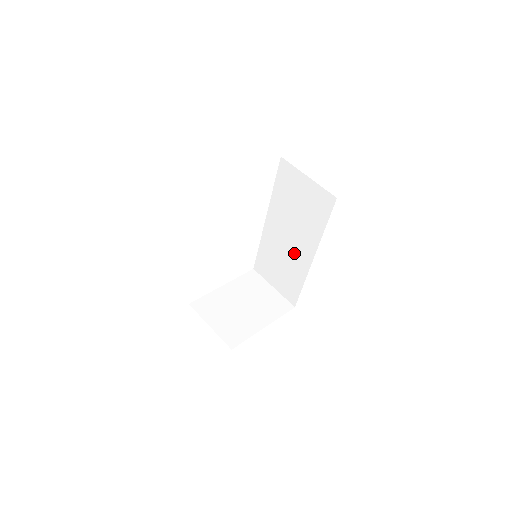
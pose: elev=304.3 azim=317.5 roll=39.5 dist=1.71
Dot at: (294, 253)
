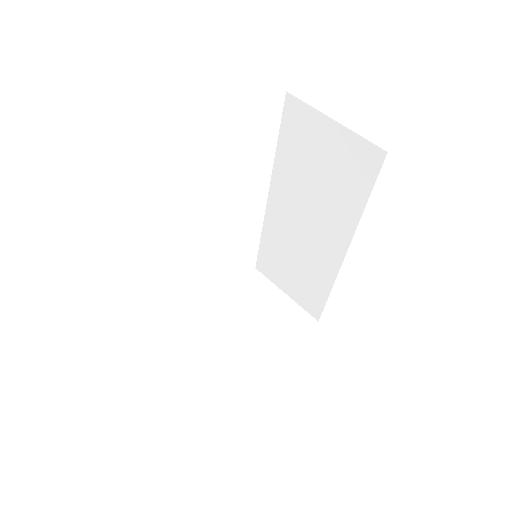
Dot at: (314, 245)
